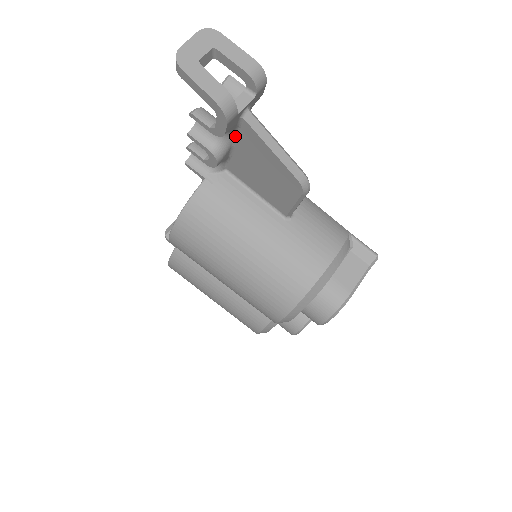
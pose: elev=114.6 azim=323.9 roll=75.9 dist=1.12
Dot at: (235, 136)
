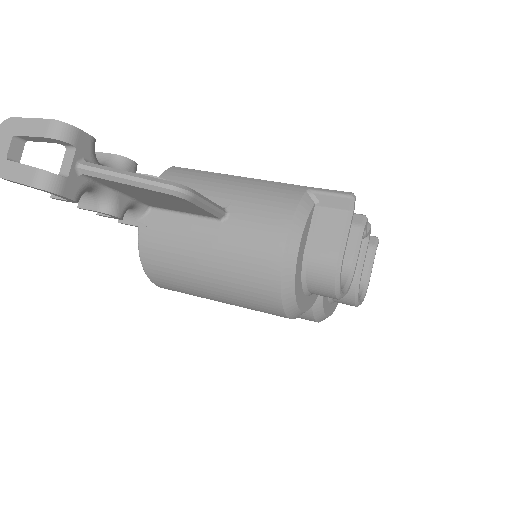
Dot at: (106, 186)
